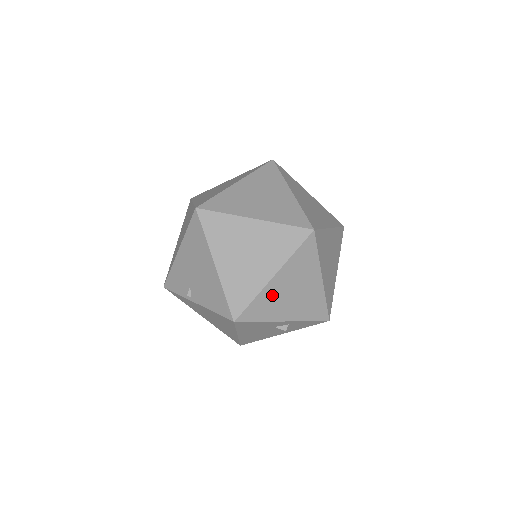
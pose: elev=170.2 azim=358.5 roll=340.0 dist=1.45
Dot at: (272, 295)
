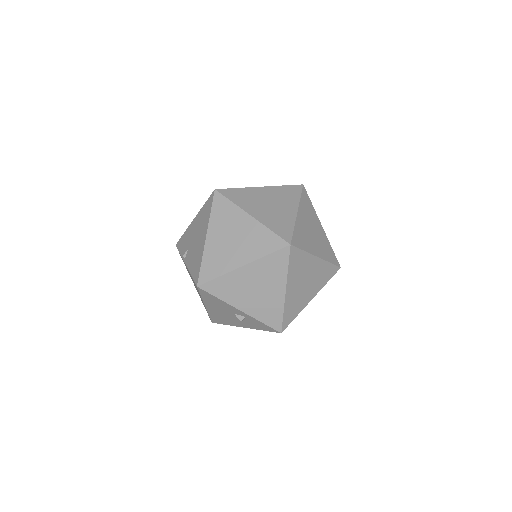
Dot at: (236, 281)
